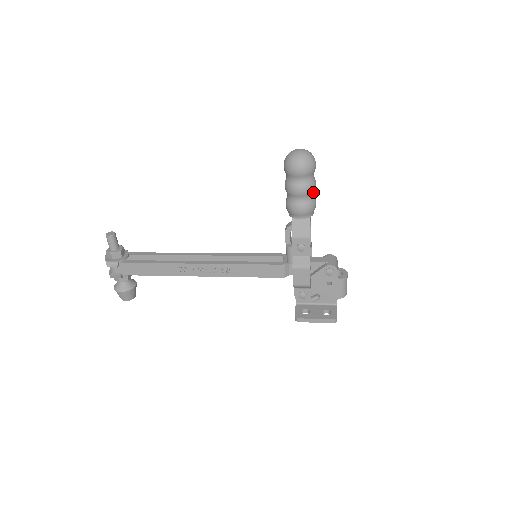
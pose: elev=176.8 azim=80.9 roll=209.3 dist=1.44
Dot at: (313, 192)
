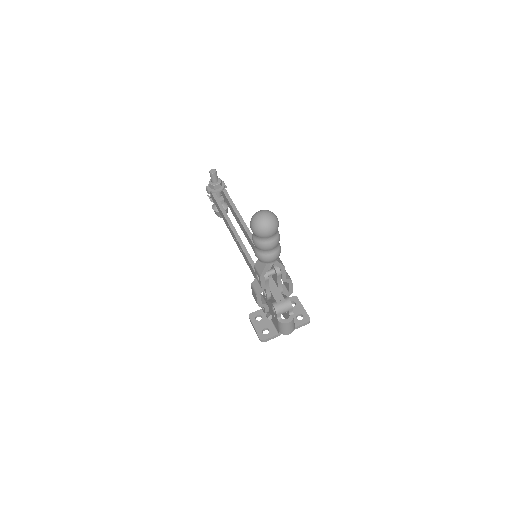
Dot at: (266, 250)
